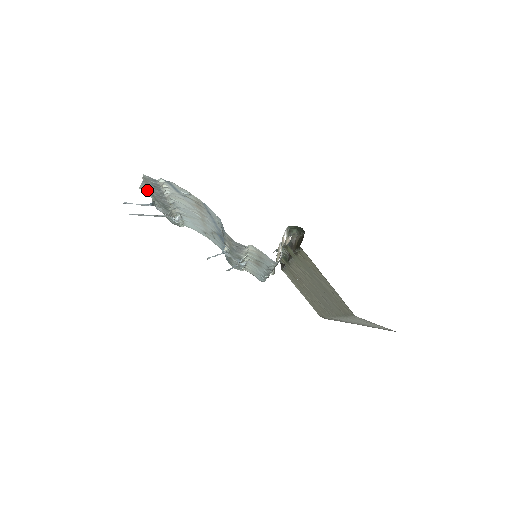
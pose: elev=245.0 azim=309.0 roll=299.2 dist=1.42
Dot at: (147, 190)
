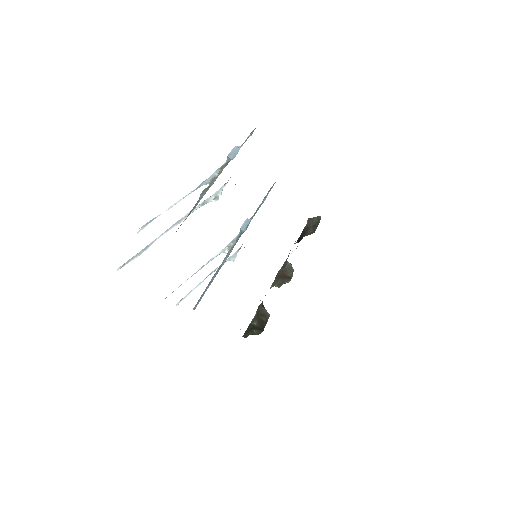
Dot at: occluded
